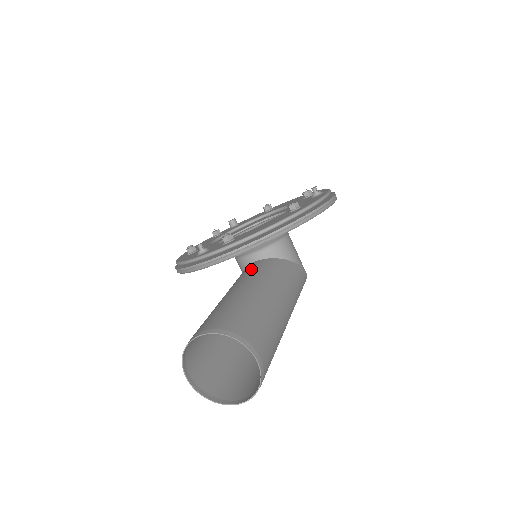
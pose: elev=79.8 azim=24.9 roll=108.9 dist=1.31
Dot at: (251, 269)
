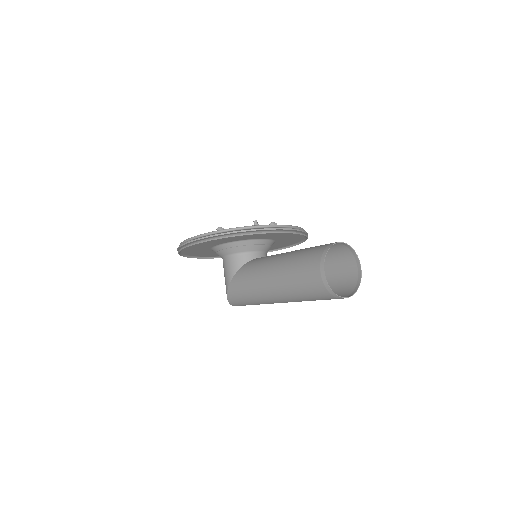
Dot at: occluded
